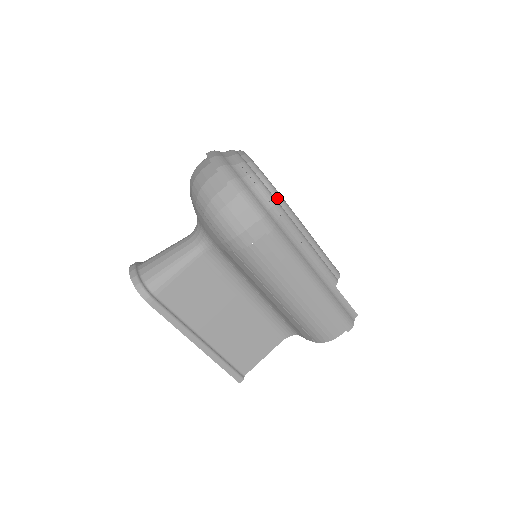
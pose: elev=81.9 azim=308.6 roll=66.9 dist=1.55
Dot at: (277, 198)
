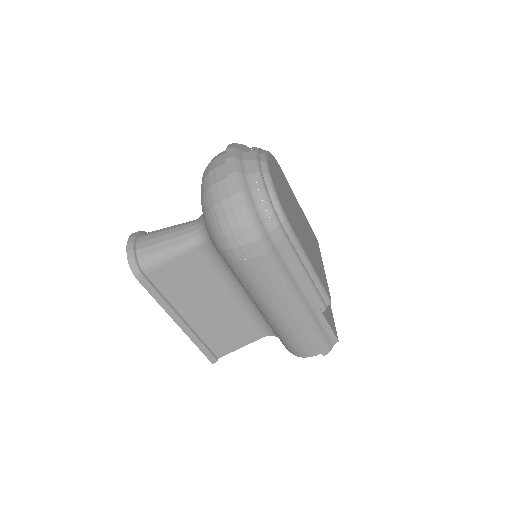
Dot at: (282, 221)
